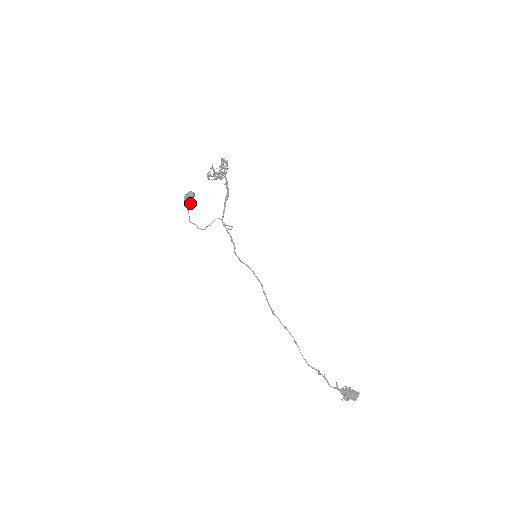
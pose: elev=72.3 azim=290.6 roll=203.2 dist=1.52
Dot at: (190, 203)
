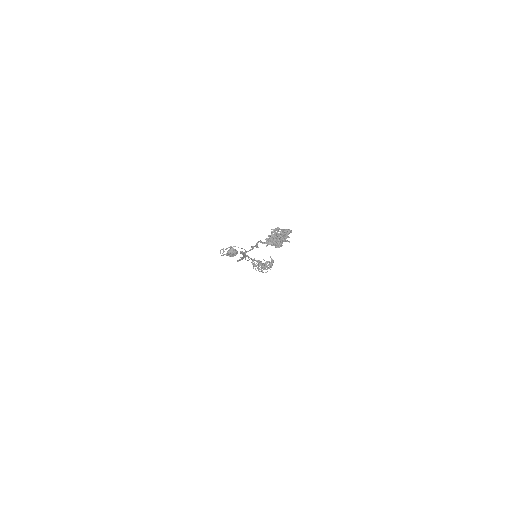
Dot at: (229, 253)
